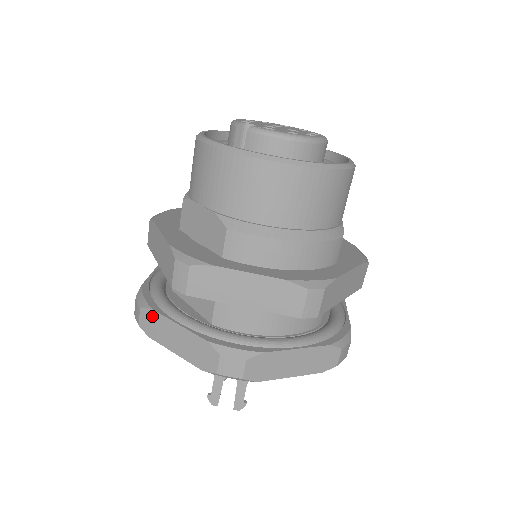
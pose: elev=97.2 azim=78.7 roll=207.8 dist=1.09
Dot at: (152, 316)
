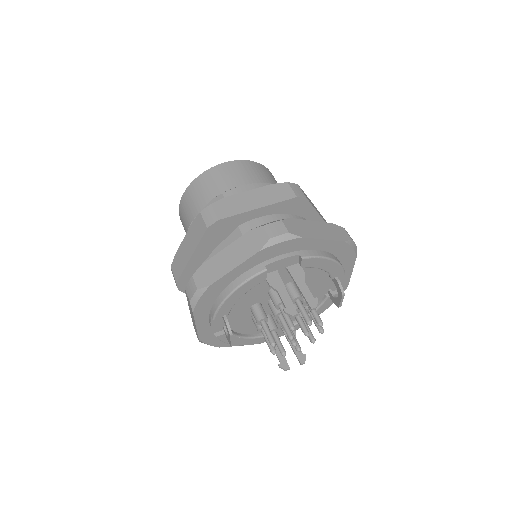
Dot at: (204, 269)
